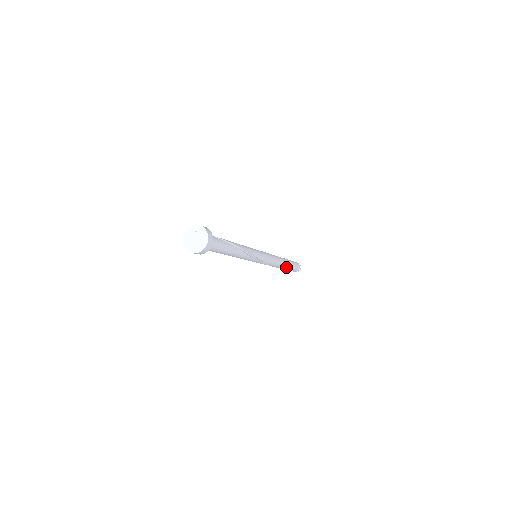
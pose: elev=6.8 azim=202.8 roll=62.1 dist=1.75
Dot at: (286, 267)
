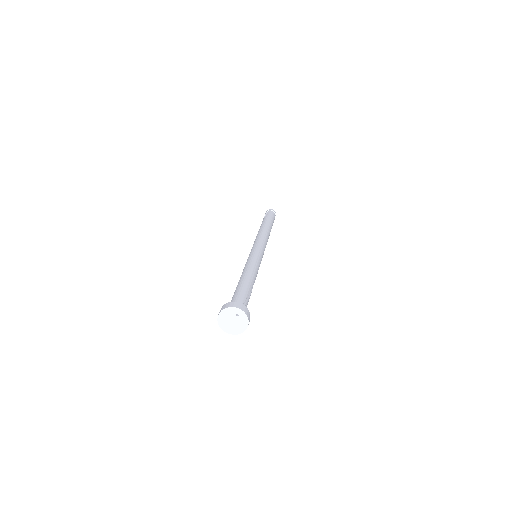
Dot at: occluded
